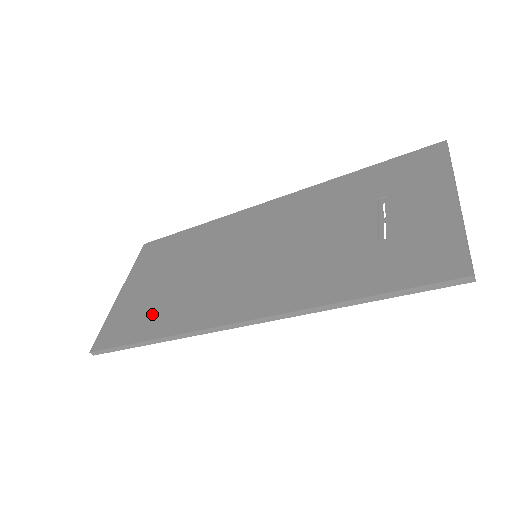
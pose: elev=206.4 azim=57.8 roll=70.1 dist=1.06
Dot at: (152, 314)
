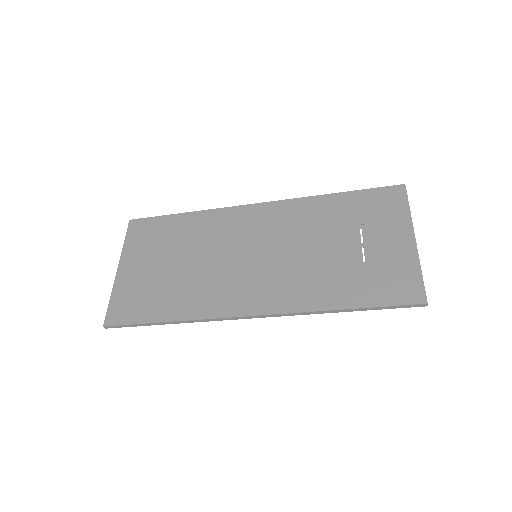
Dot at: (164, 297)
